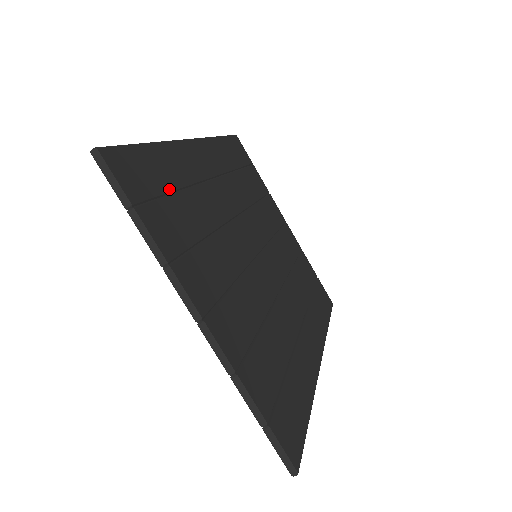
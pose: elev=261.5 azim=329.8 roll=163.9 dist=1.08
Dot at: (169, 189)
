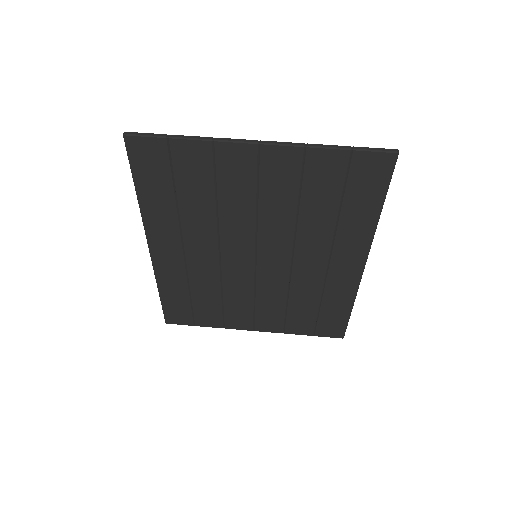
Dot at: (172, 184)
